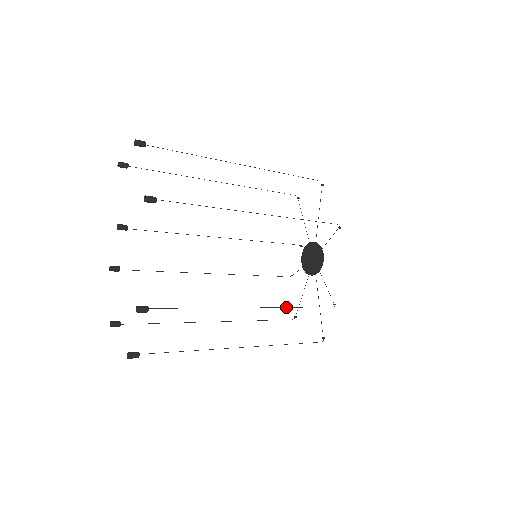
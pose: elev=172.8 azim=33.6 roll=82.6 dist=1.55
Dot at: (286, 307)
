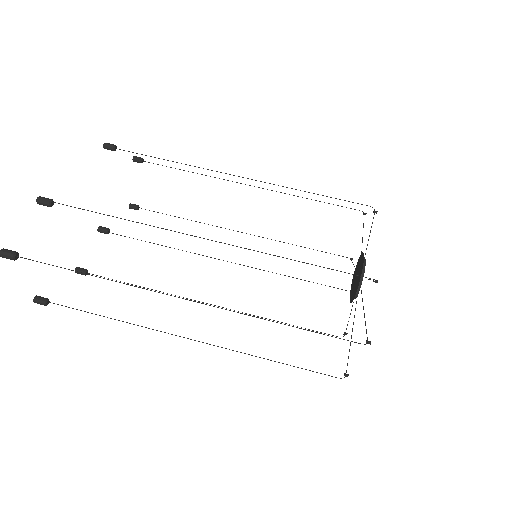
Dot at: occluded
